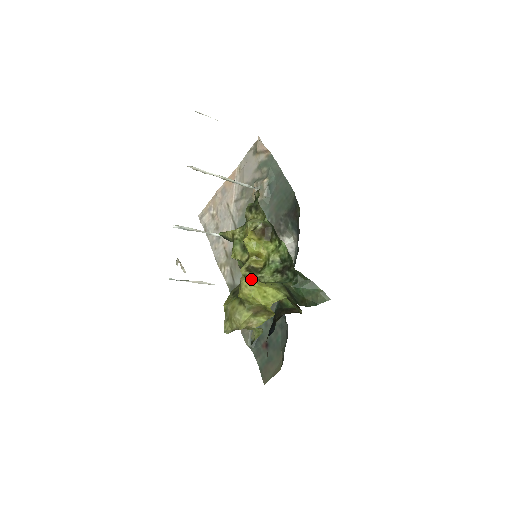
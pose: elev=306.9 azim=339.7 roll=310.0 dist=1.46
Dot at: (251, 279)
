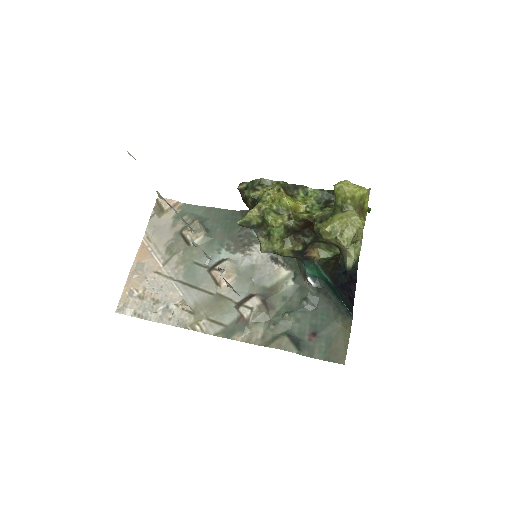
Dot at: occluded
